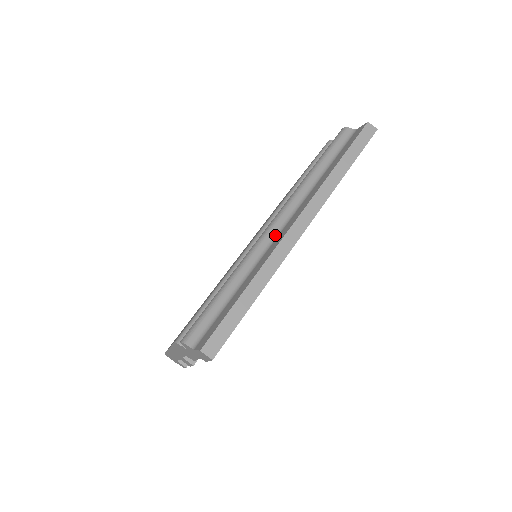
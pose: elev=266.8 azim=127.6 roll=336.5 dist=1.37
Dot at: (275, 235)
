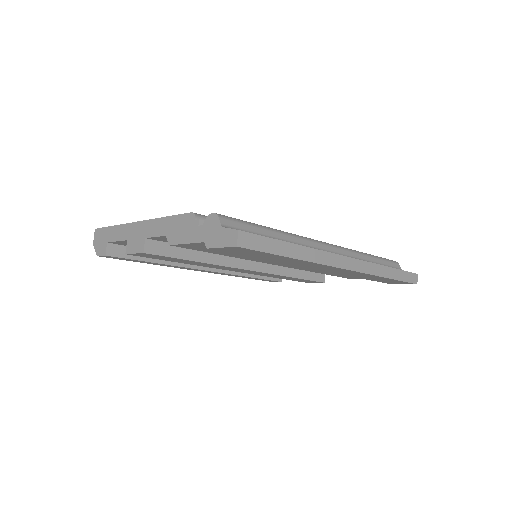
Dot at: (323, 249)
